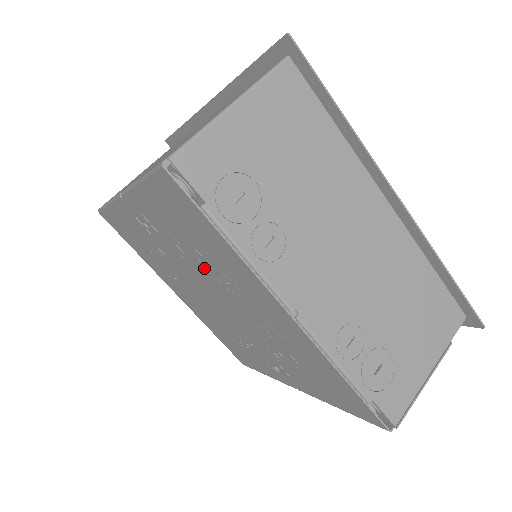
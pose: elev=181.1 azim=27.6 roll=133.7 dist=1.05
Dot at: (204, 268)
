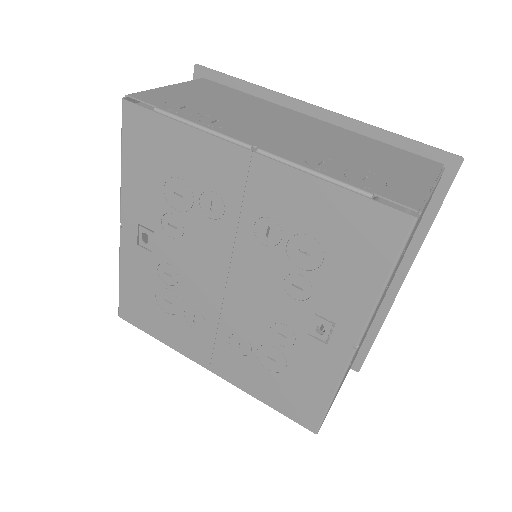
Dot at: (193, 220)
